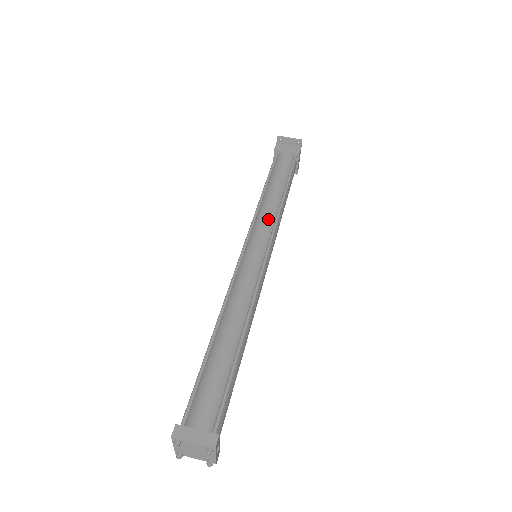
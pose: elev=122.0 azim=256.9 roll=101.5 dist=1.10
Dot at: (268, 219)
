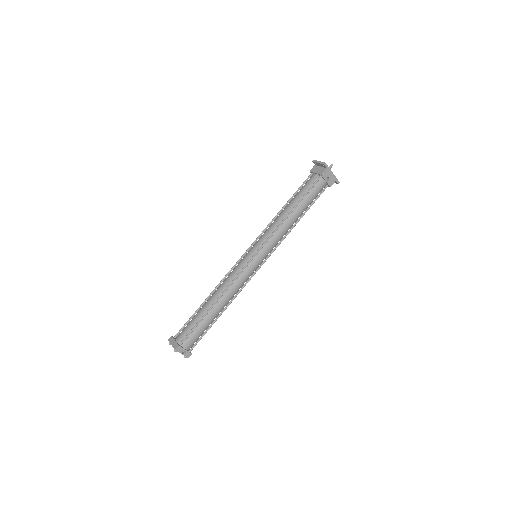
Dot at: (268, 232)
